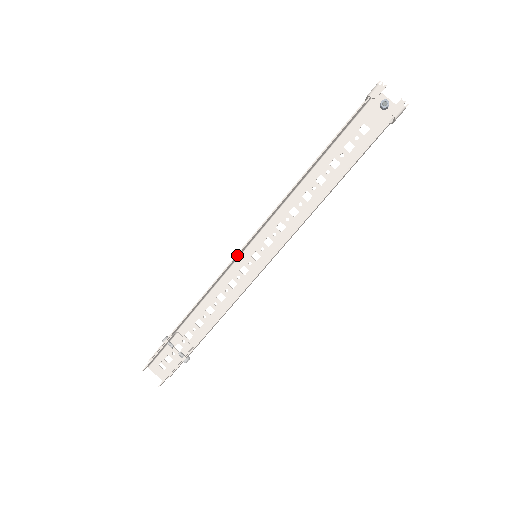
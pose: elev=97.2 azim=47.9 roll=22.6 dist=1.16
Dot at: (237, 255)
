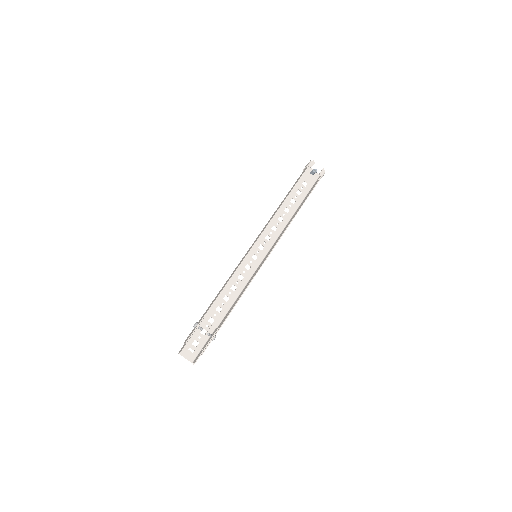
Dot at: occluded
